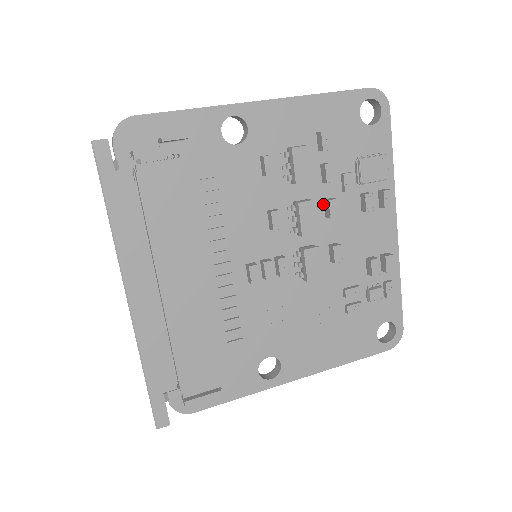
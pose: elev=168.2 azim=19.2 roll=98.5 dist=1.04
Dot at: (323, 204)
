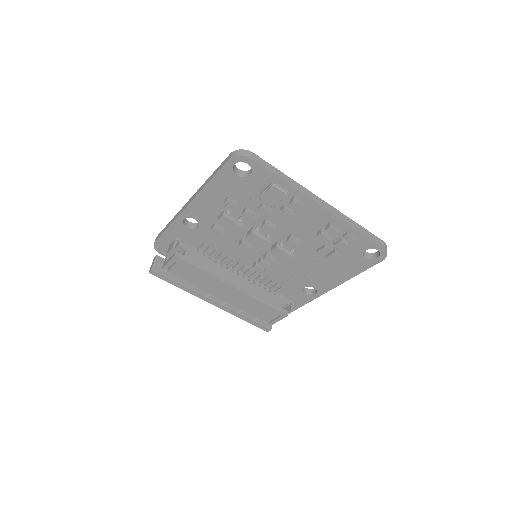
Dot at: occluded
